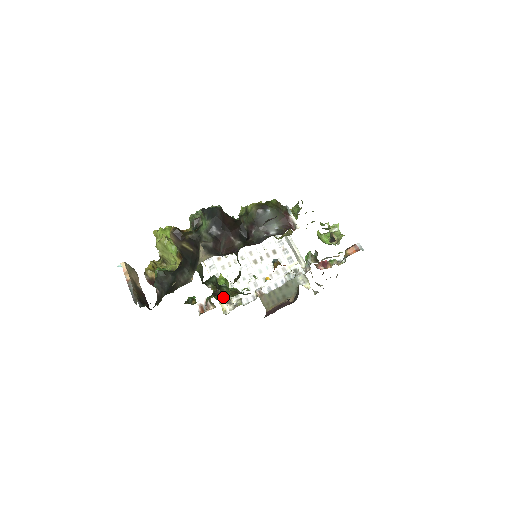
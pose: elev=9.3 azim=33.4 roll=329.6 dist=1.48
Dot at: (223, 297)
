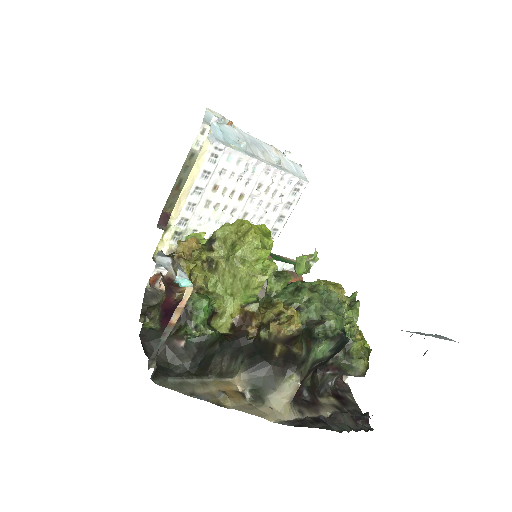
Dot at: occluded
